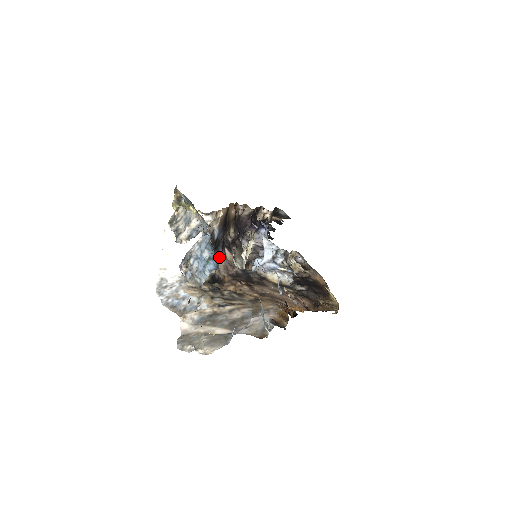
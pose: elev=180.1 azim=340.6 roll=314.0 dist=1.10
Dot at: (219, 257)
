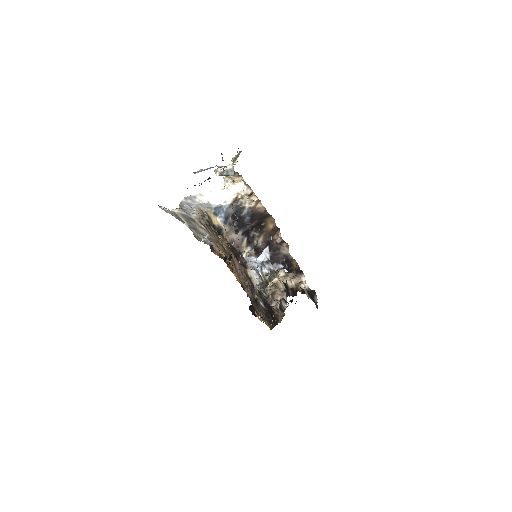
Dot at: (237, 234)
